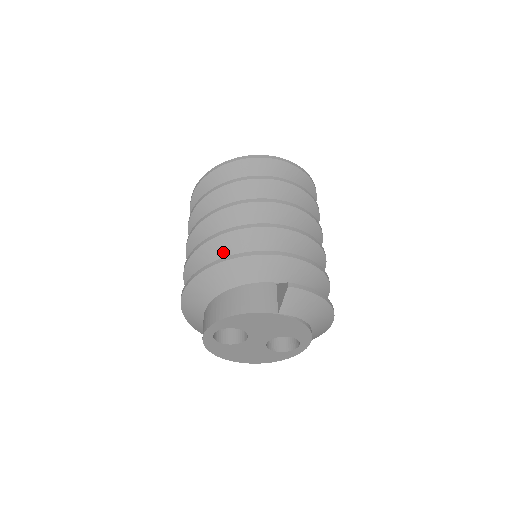
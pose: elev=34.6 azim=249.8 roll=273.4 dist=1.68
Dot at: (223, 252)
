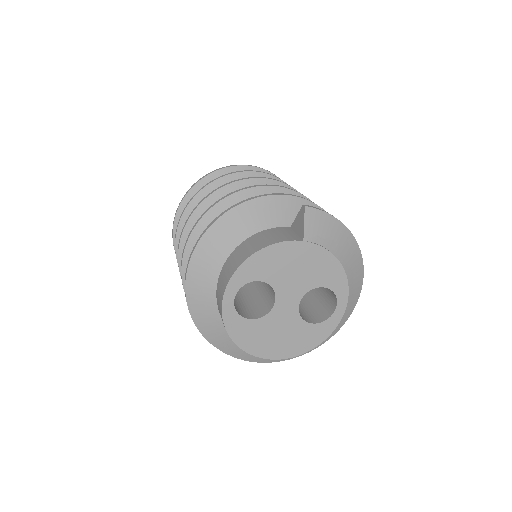
Dot at: occluded
